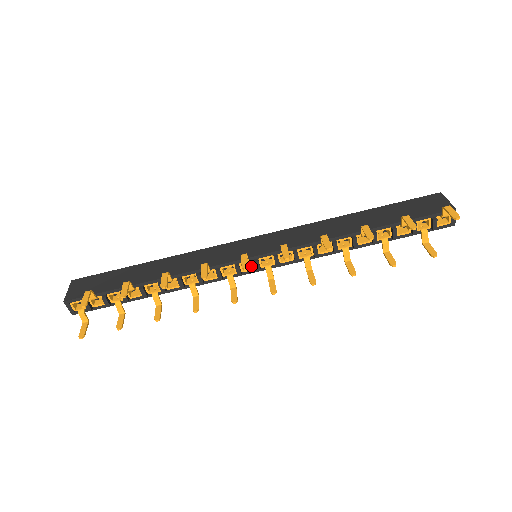
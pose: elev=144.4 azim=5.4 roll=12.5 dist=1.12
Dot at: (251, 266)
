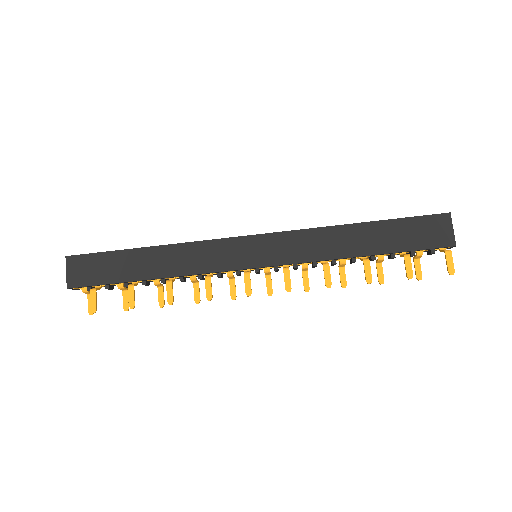
Dot at: occluded
